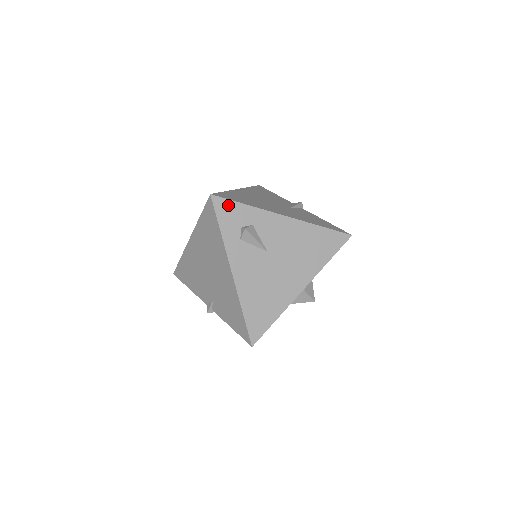
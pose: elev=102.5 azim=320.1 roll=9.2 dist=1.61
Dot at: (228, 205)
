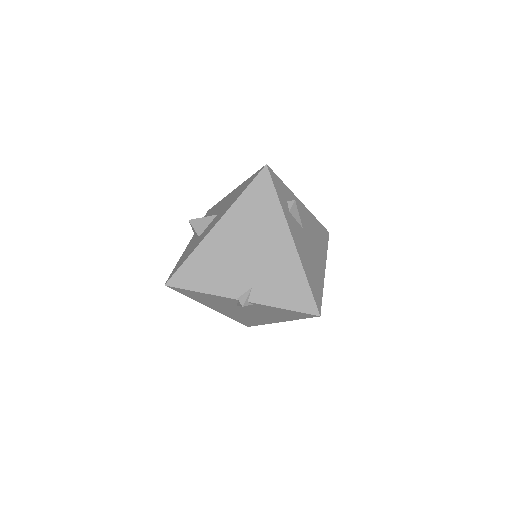
Dot at: (277, 179)
